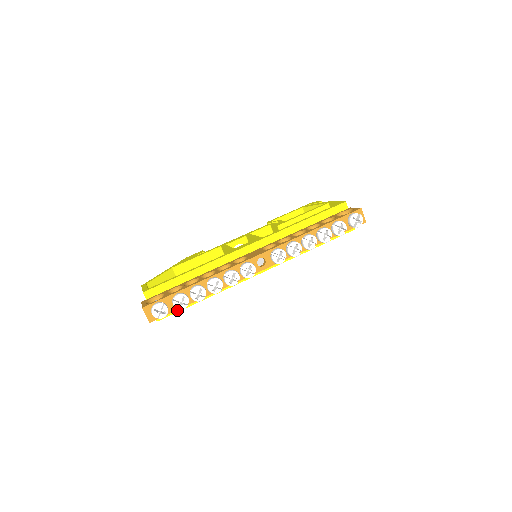
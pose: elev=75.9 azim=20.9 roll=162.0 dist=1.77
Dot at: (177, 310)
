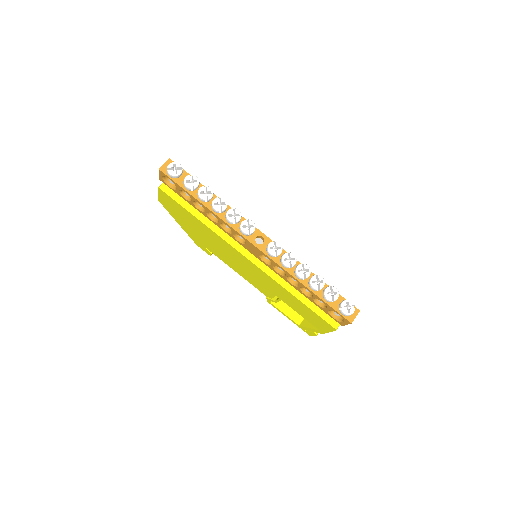
Dot at: (177, 199)
